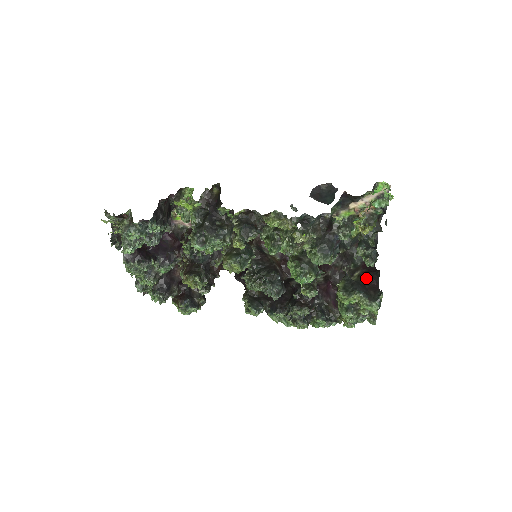
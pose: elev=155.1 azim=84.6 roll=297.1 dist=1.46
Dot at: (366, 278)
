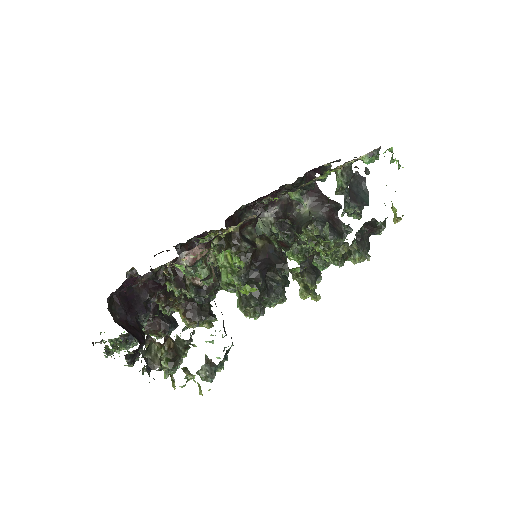
Dot at: (324, 211)
